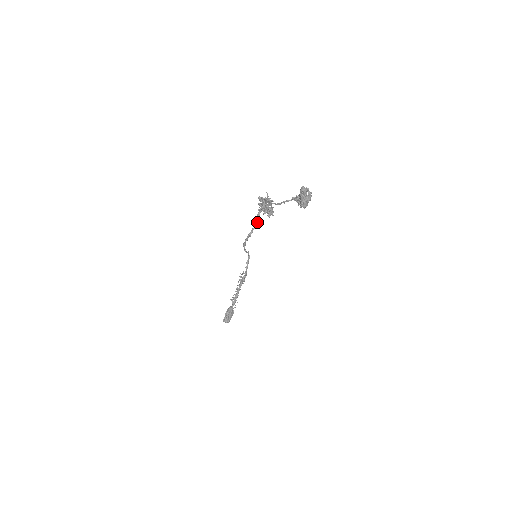
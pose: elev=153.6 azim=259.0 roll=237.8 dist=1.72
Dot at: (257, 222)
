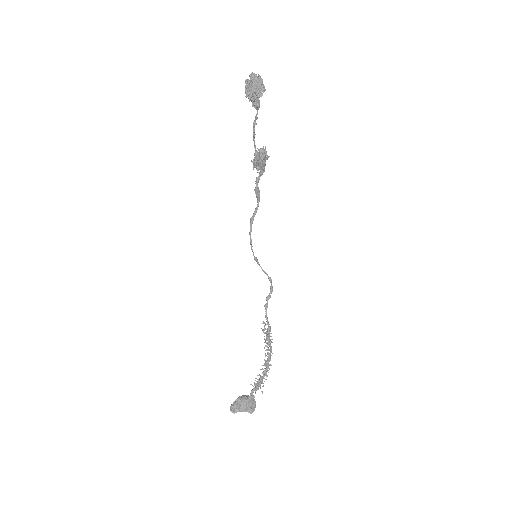
Dot at: (256, 193)
